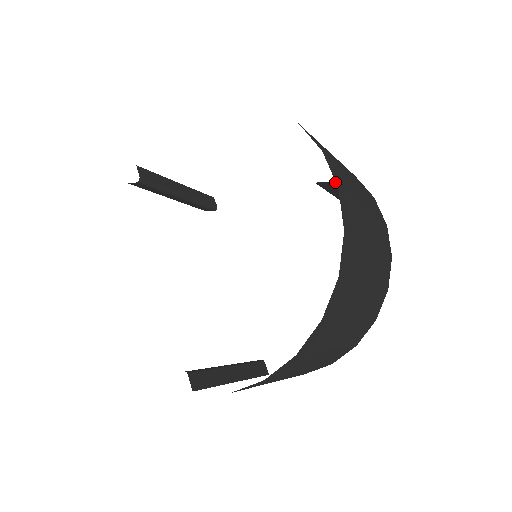
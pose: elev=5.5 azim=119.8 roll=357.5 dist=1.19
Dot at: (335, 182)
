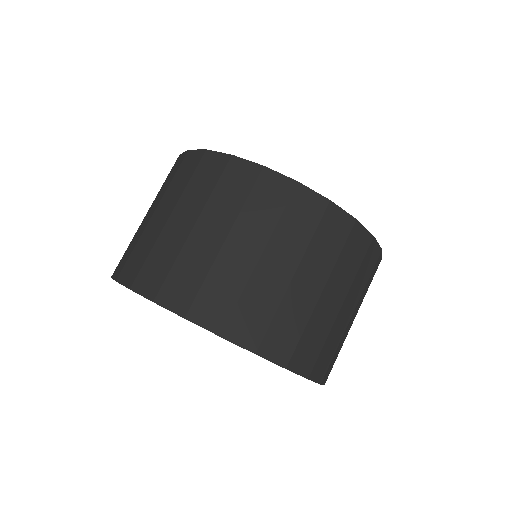
Dot at: (281, 358)
